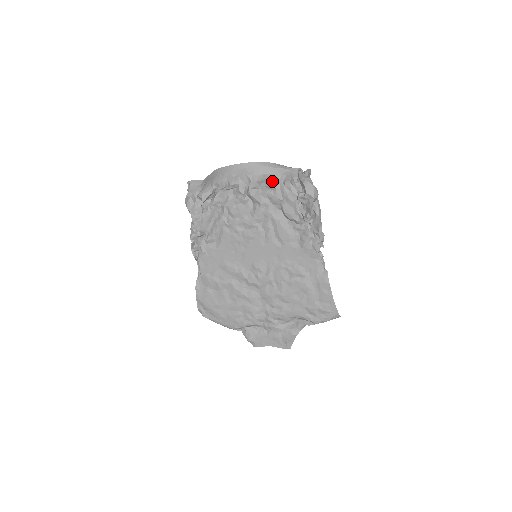
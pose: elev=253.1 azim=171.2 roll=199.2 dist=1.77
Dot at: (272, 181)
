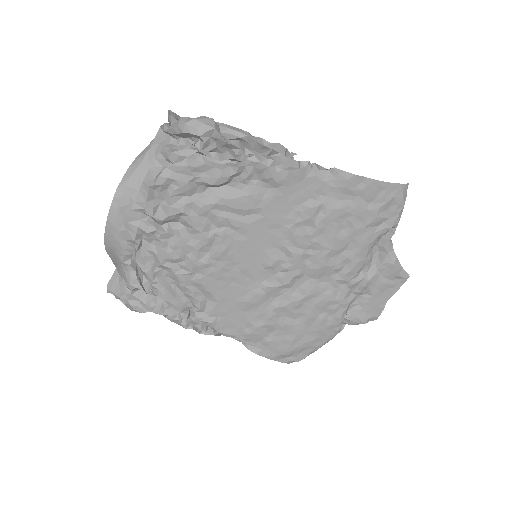
Dot at: (156, 178)
